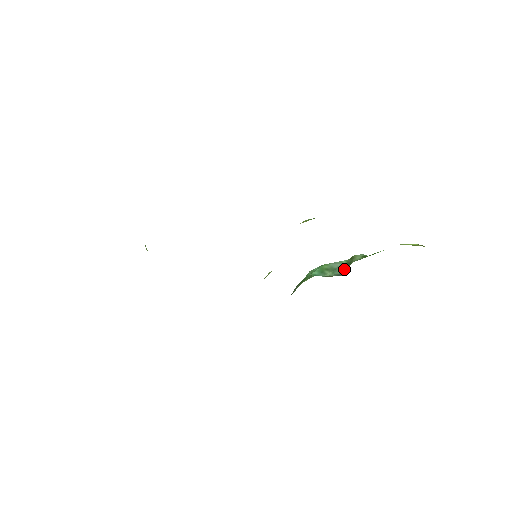
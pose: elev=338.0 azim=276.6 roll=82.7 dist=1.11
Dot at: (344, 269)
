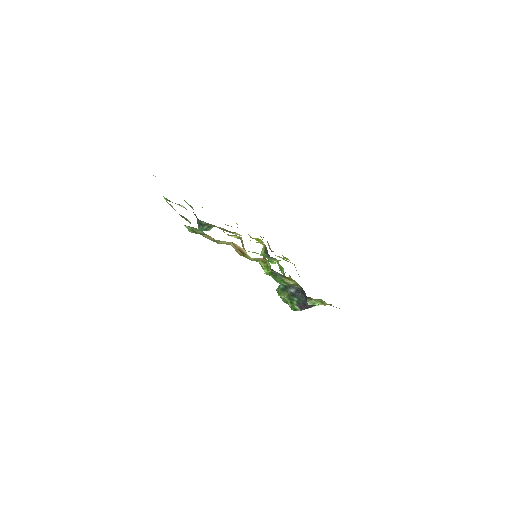
Dot at: occluded
